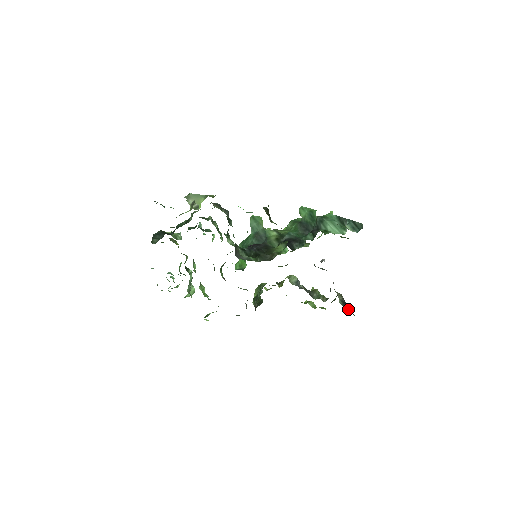
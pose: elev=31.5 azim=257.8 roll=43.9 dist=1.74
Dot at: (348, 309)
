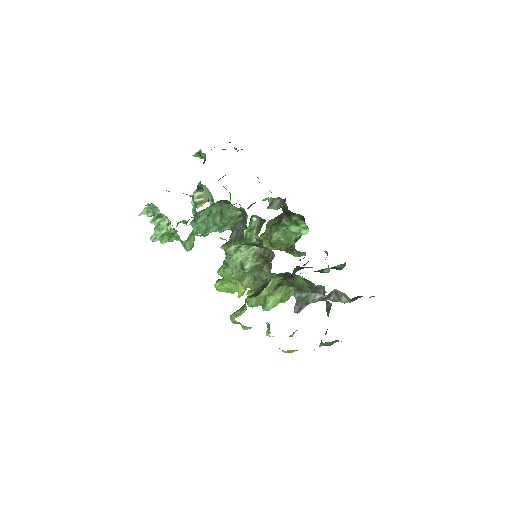
Dot at: occluded
